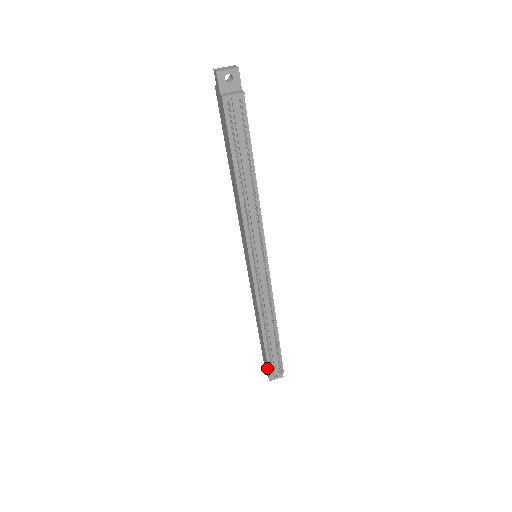
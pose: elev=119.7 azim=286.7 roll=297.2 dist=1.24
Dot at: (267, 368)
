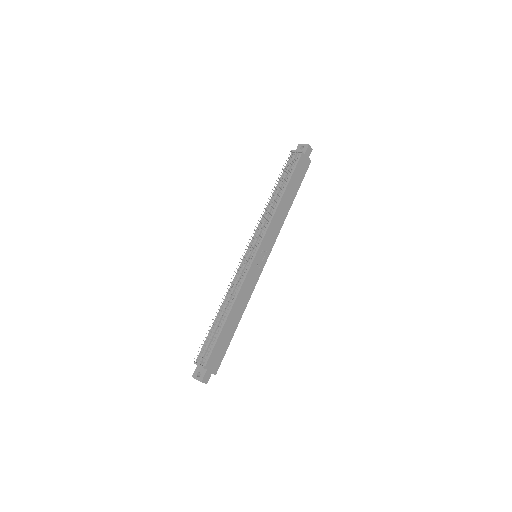
Dot at: (199, 359)
